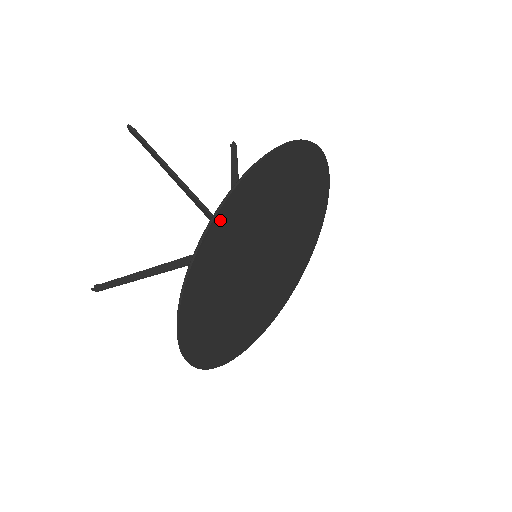
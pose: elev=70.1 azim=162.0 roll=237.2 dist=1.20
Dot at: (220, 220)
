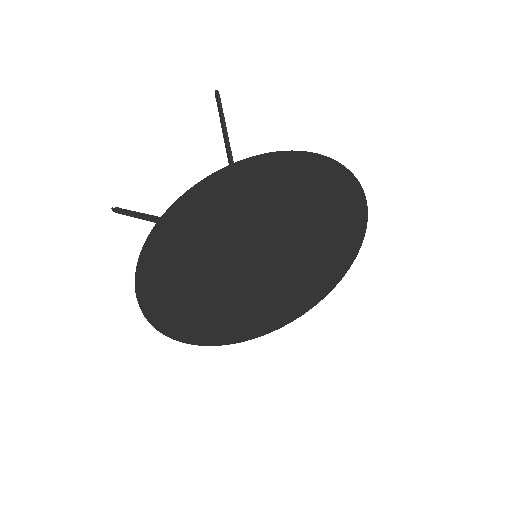
Dot at: (230, 176)
